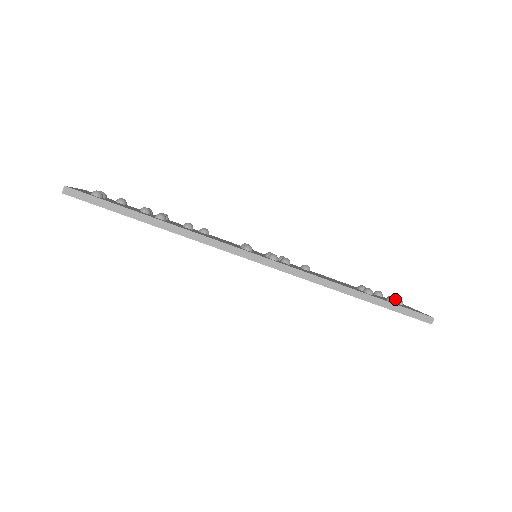
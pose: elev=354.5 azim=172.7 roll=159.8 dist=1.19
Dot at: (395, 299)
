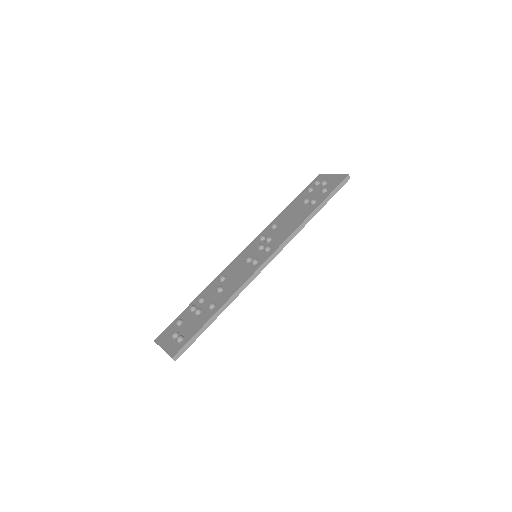
Dot at: (325, 189)
